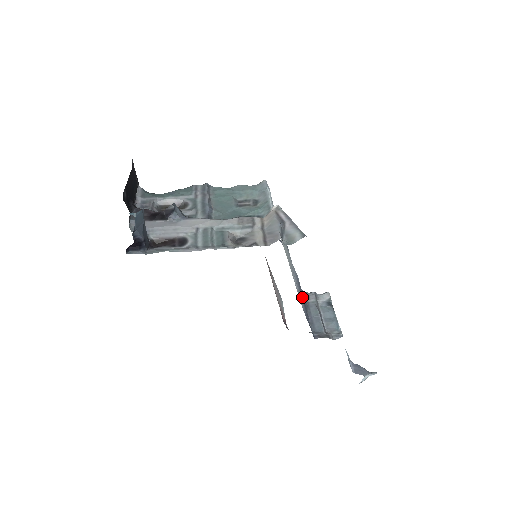
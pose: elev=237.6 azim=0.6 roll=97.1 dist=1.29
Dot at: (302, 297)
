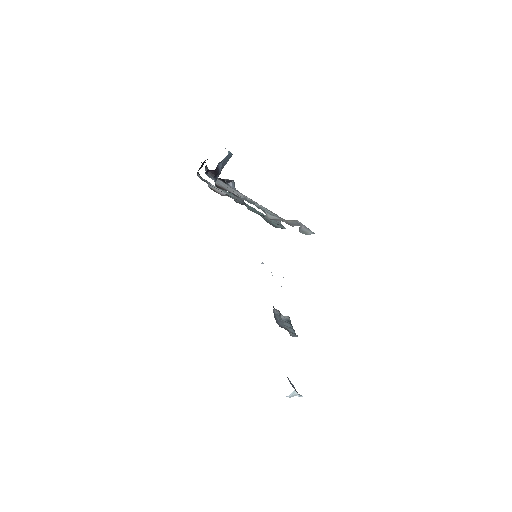
Dot at: occluded
